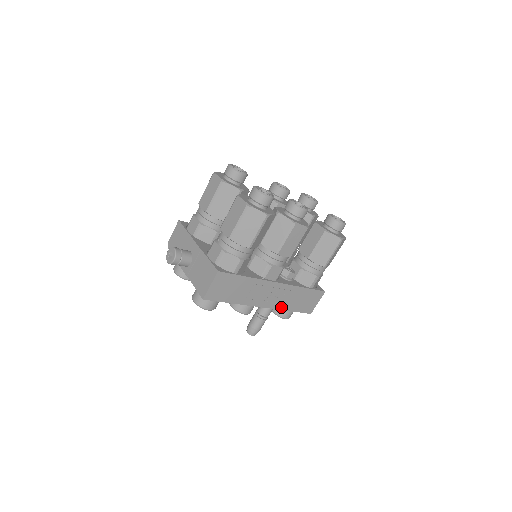
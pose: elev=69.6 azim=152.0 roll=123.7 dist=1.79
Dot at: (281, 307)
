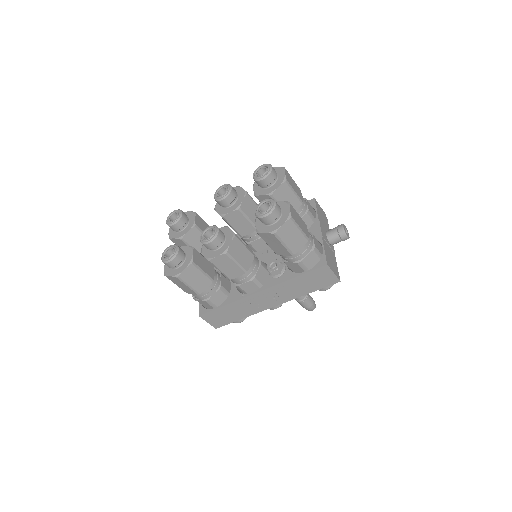
Dot at: (294, 297)
